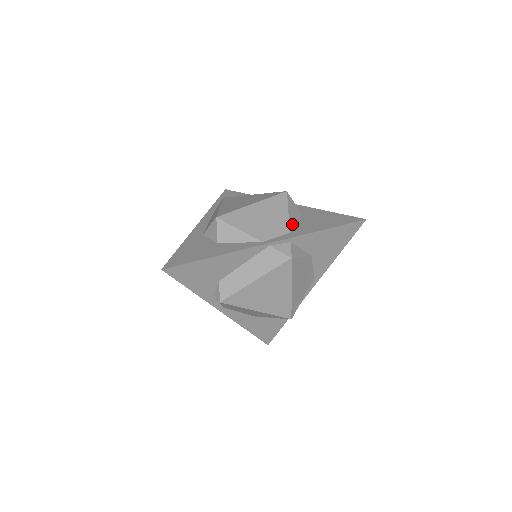
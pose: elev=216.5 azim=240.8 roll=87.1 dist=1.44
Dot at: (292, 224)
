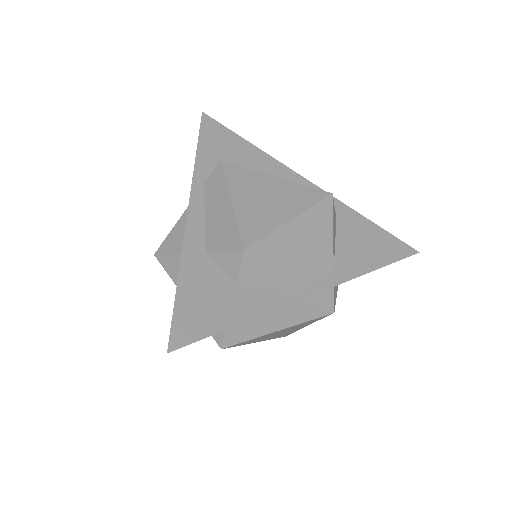
Dot at: (334, 251)
